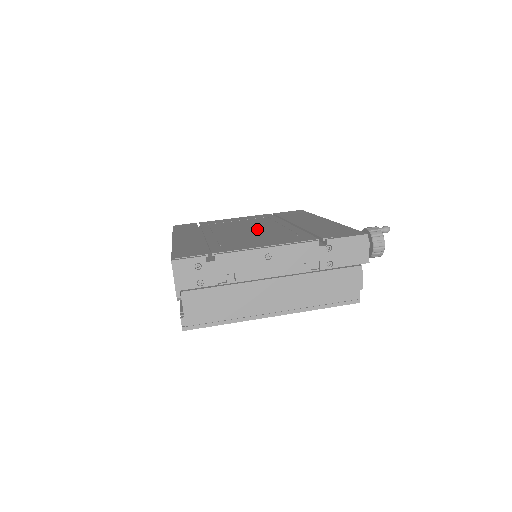
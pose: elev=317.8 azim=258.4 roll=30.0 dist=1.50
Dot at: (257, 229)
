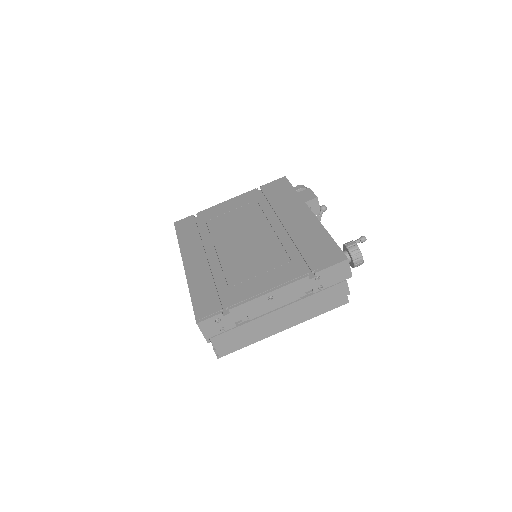
Dot at: (252, 241)
